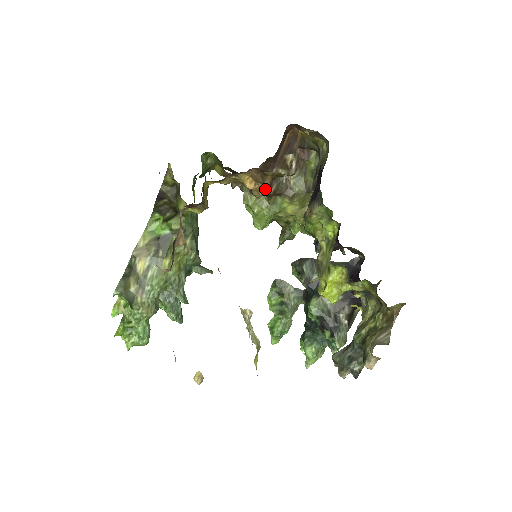
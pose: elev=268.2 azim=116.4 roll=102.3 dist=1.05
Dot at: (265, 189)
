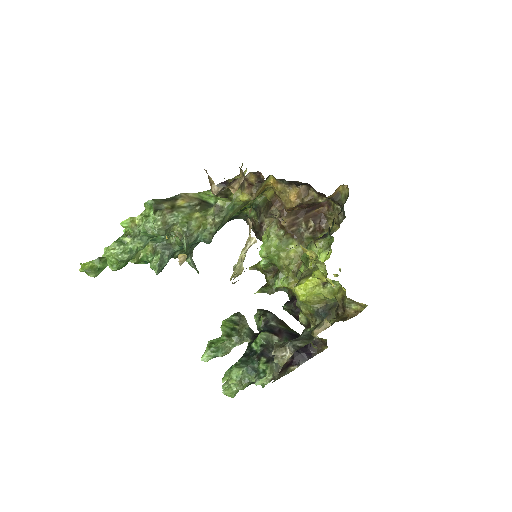
Dot at: (289, 224)
